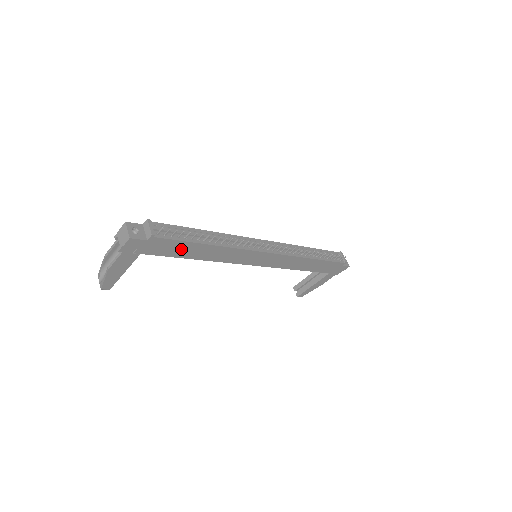
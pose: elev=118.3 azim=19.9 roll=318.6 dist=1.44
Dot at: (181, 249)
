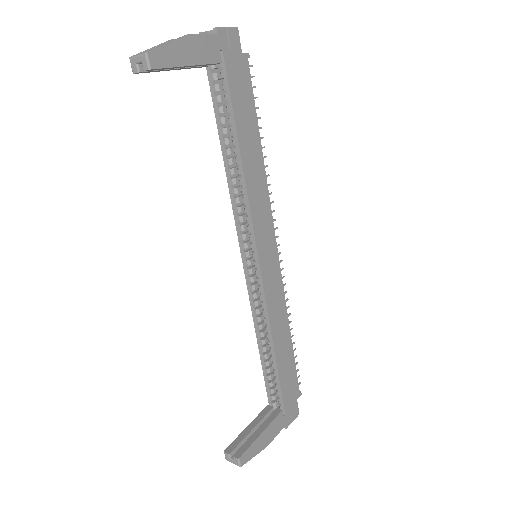
Dot at: (245, 114)
